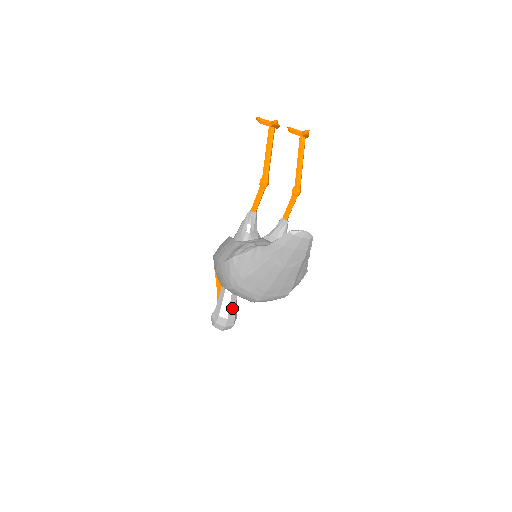
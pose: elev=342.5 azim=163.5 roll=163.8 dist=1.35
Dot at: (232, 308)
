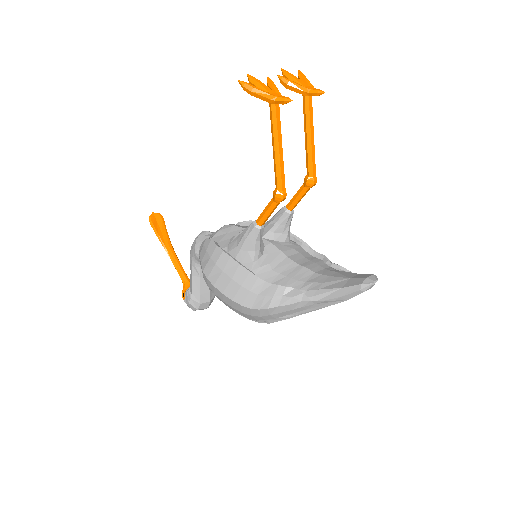
Dot at: occluded
